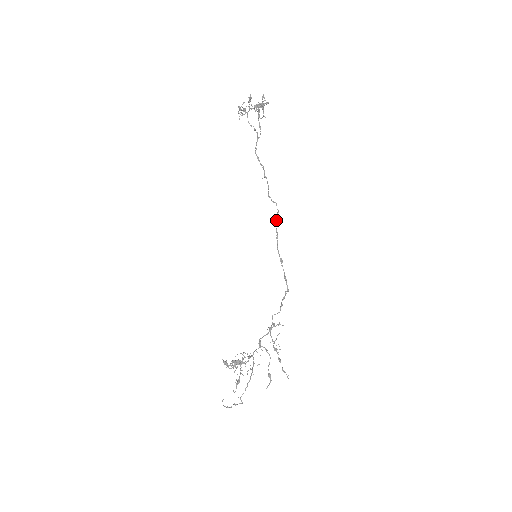
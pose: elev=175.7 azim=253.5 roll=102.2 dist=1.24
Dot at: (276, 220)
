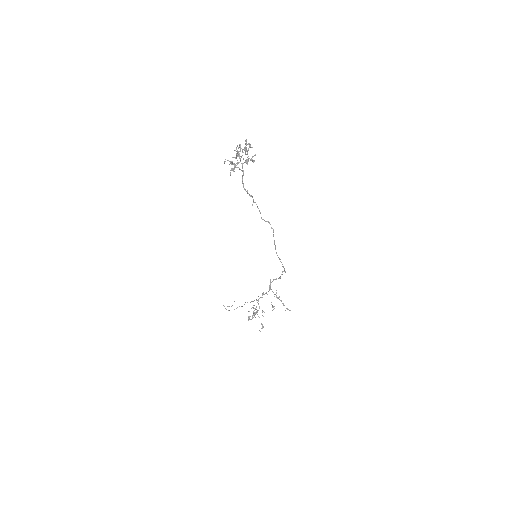
Dot at: occluded
